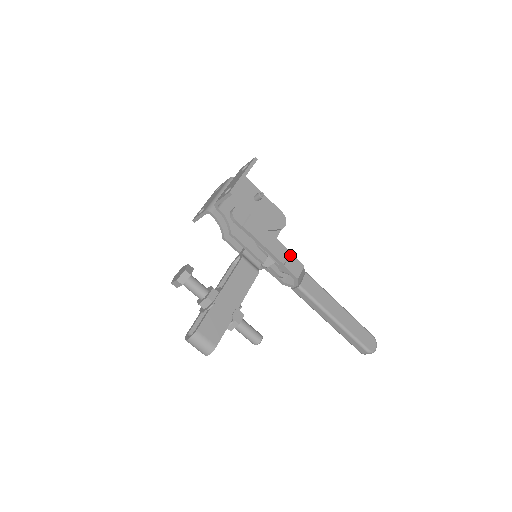
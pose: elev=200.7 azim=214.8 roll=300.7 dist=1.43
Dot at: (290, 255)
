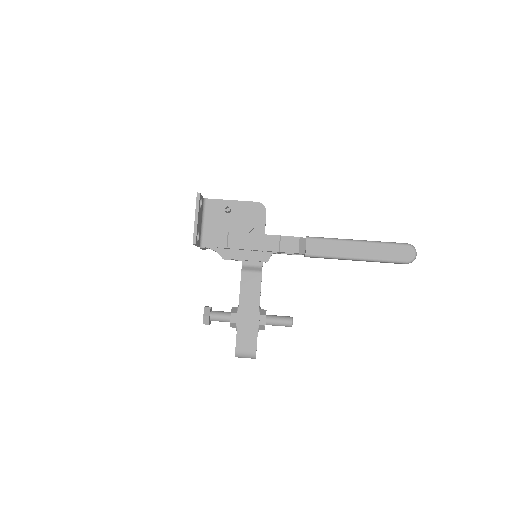
Dot at: (281, 238)
